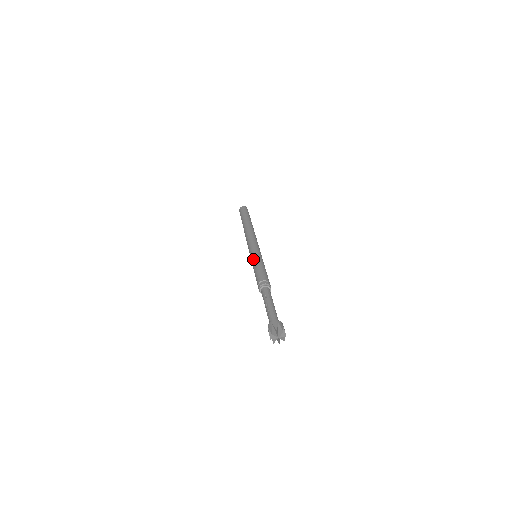
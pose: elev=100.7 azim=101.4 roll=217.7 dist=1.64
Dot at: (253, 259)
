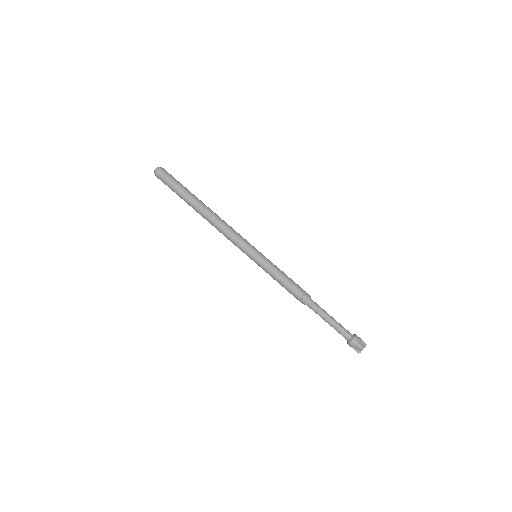
Dot at: (264, 268)
